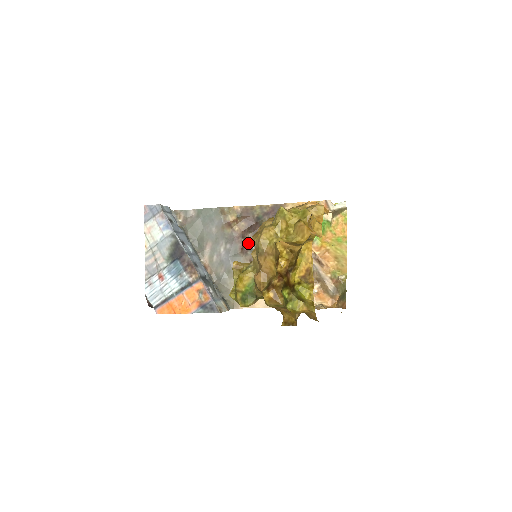
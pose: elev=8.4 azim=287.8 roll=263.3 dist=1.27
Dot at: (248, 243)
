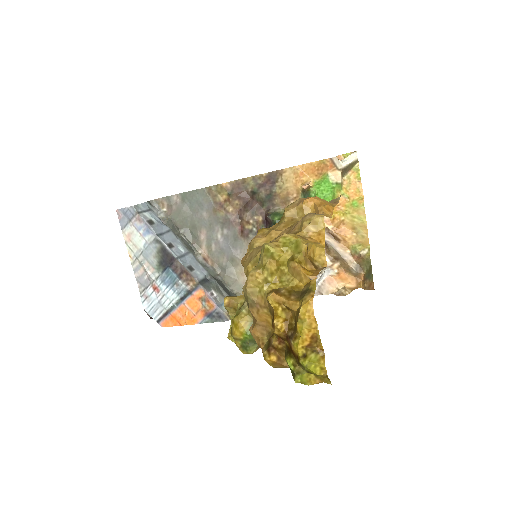
Dot at: (247, 225)
